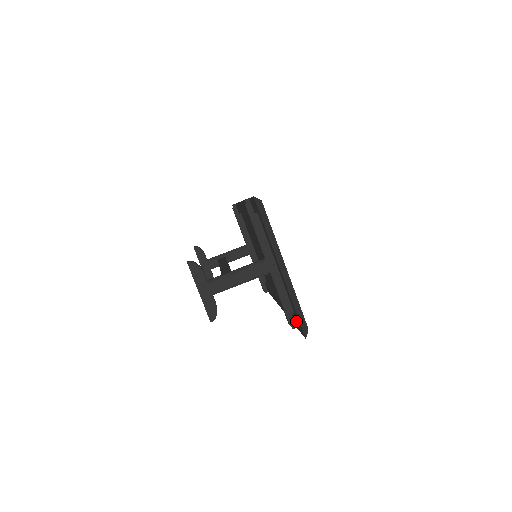
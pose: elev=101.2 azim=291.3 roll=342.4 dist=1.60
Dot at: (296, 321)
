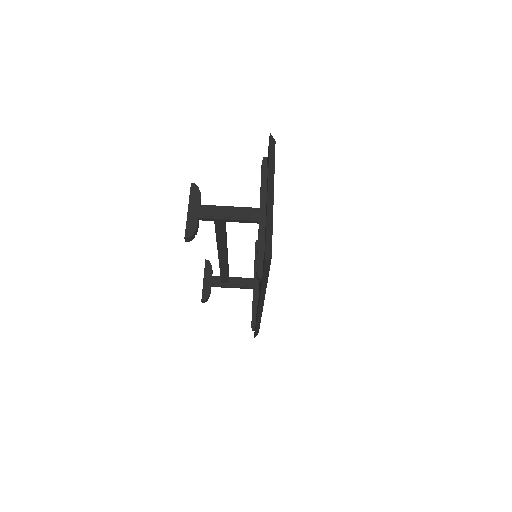
Dot at: occluded
